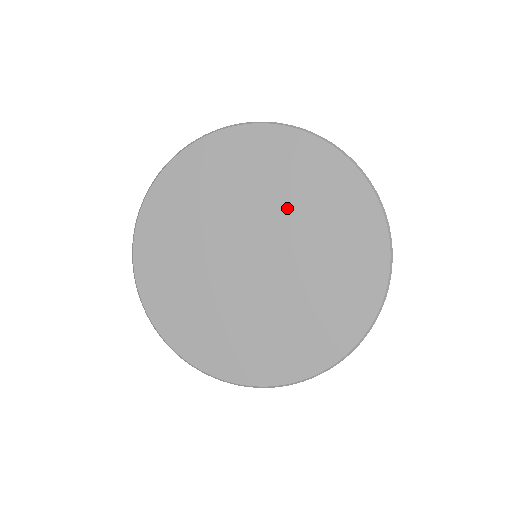
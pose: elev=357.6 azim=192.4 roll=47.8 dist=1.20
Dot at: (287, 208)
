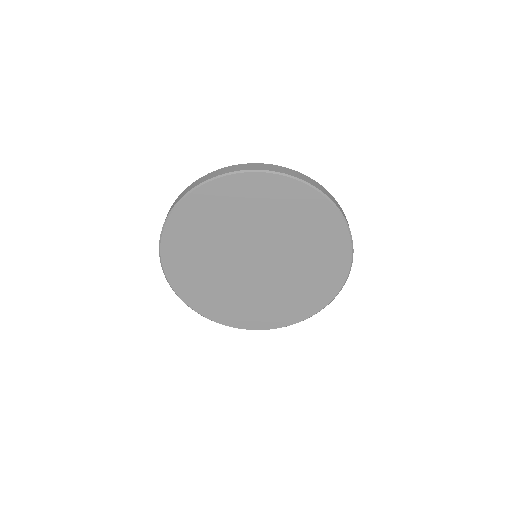
Dot at: (286, 235)
